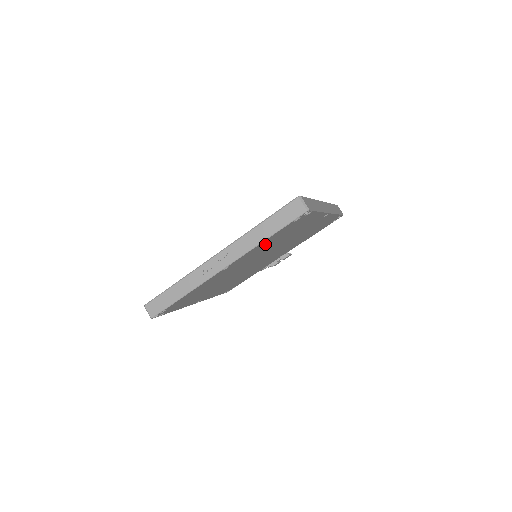
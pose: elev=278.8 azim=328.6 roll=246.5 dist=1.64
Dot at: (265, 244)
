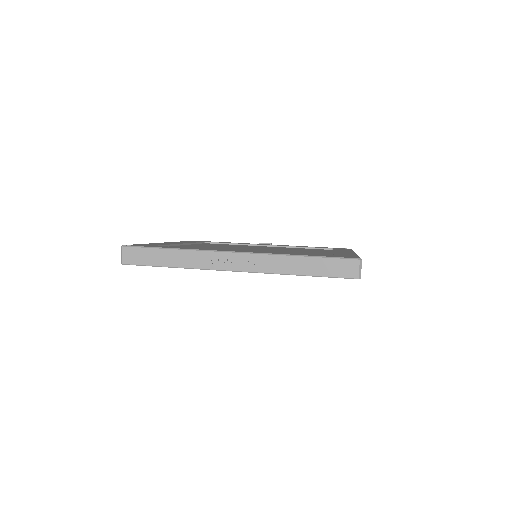
Dot at: occluded
